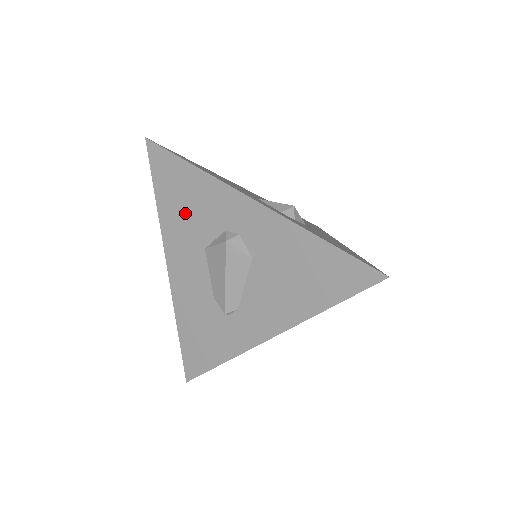
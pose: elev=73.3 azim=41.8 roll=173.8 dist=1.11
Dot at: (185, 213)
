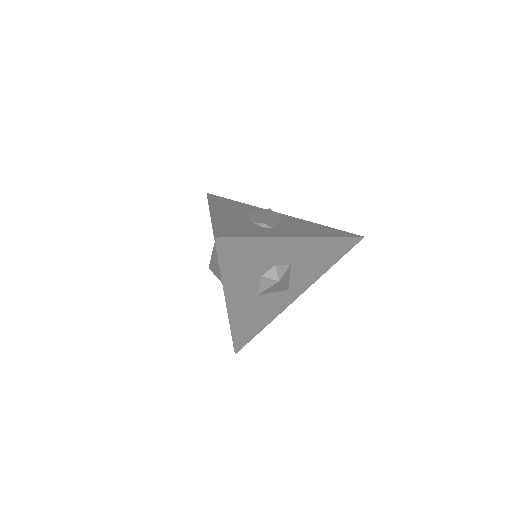
Dot at: (232, 206)
